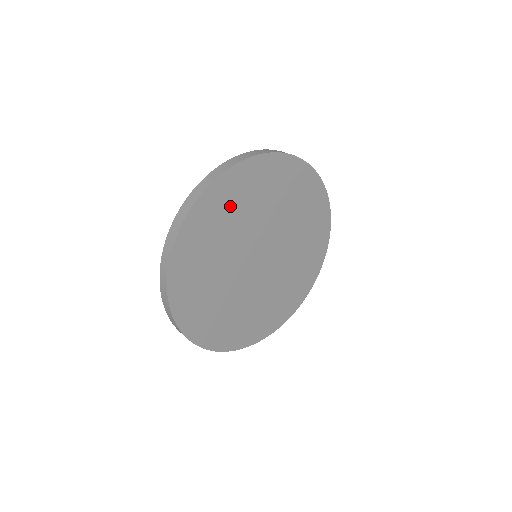
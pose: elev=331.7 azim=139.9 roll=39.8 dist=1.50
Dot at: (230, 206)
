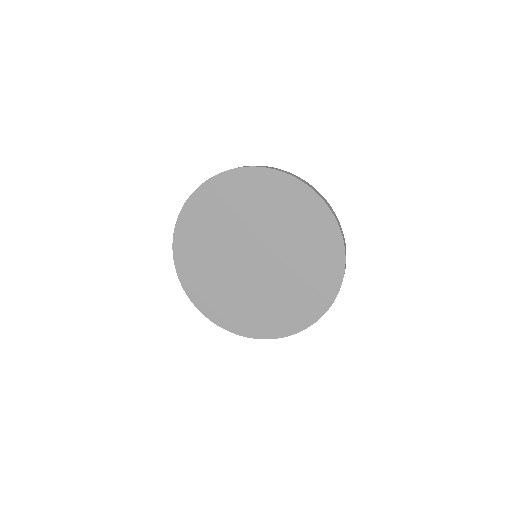
Dot at: (277, 200)
